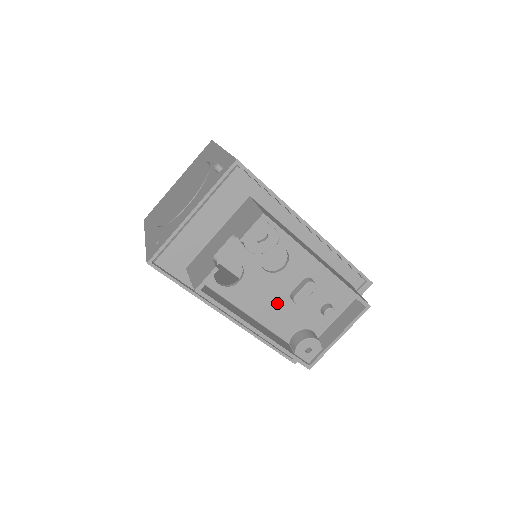
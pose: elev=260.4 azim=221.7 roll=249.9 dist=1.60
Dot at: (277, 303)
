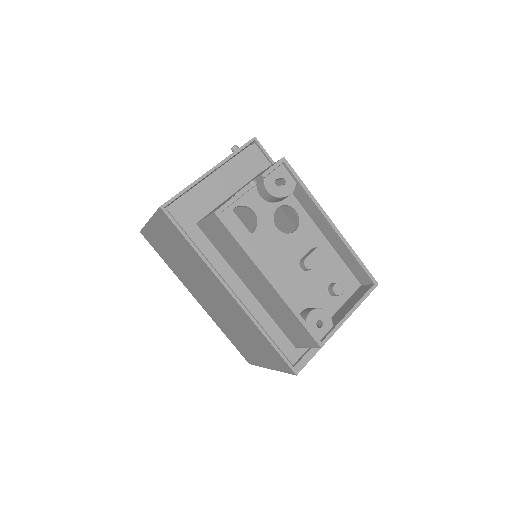
Dot at: (286, 268)
